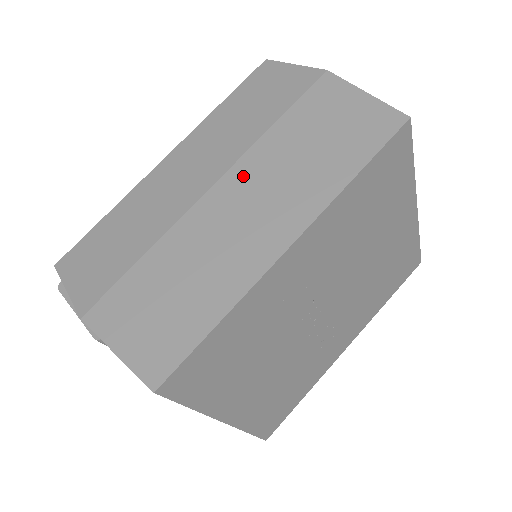
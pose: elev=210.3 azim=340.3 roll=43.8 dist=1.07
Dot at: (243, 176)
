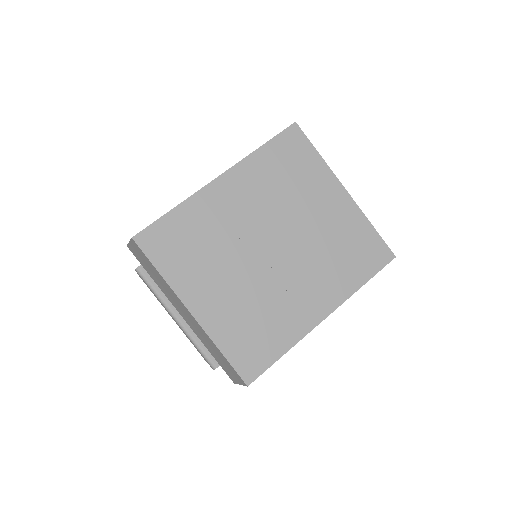
Dot at: occluded
